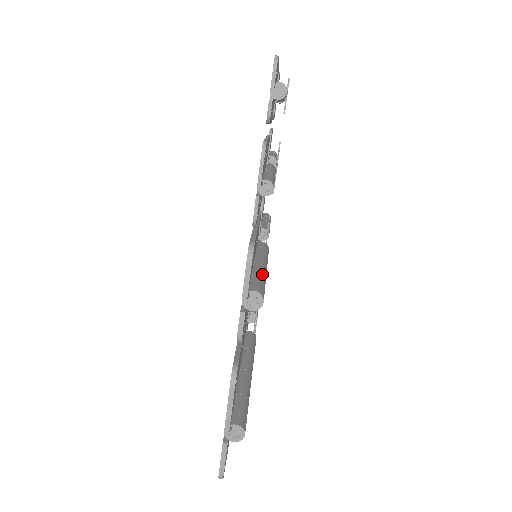
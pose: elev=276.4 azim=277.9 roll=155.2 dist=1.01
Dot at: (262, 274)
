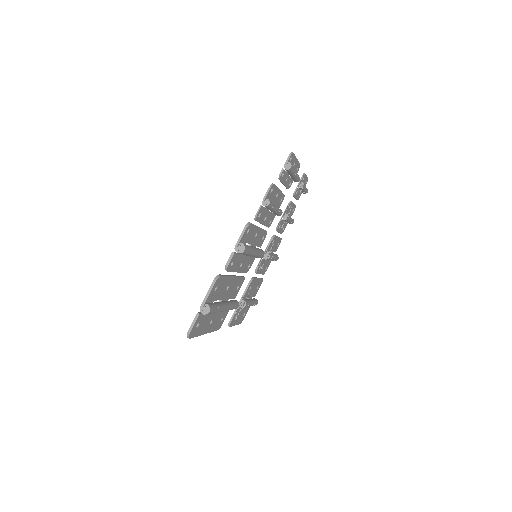
Dot at: (251, 247)
